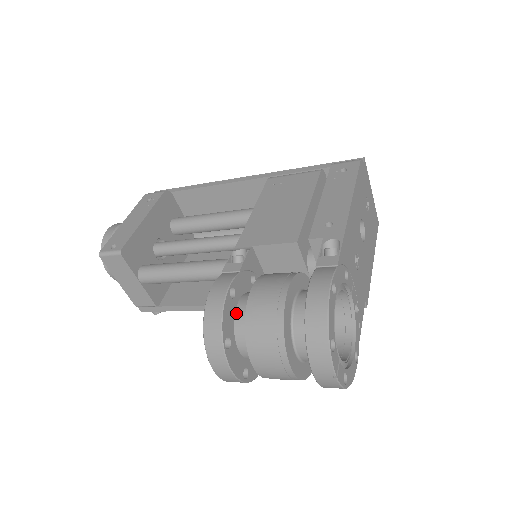
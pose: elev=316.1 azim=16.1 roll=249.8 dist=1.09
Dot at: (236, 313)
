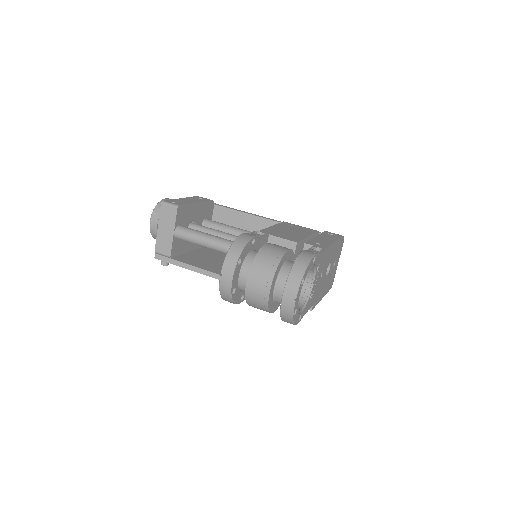
Dot at: (249, 253)
